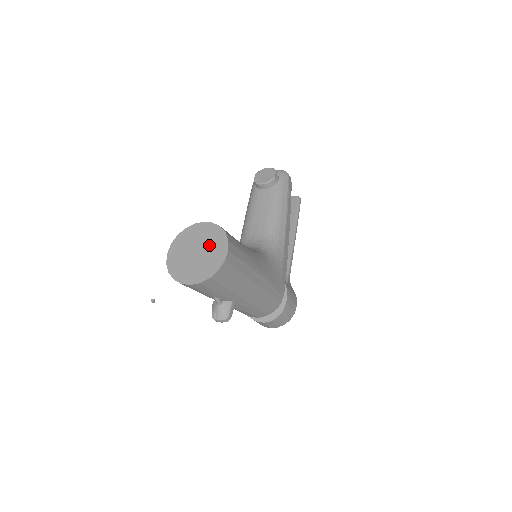
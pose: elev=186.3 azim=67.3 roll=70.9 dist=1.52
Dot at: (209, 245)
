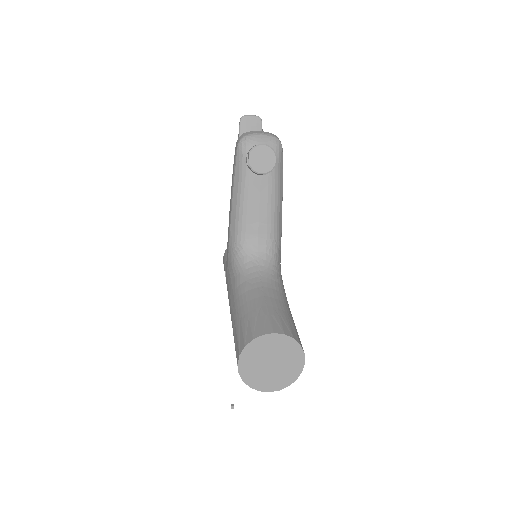
Dot at: (284, 357)
